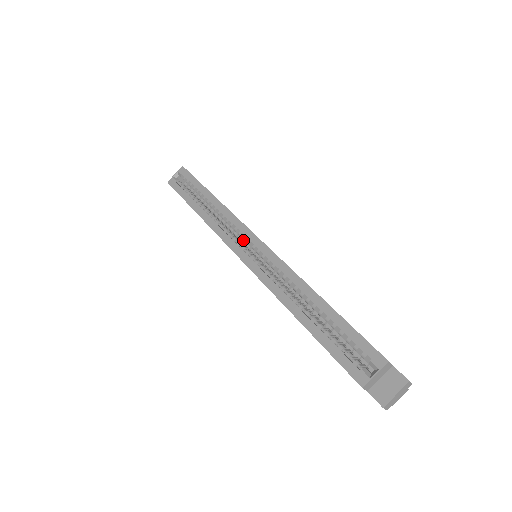
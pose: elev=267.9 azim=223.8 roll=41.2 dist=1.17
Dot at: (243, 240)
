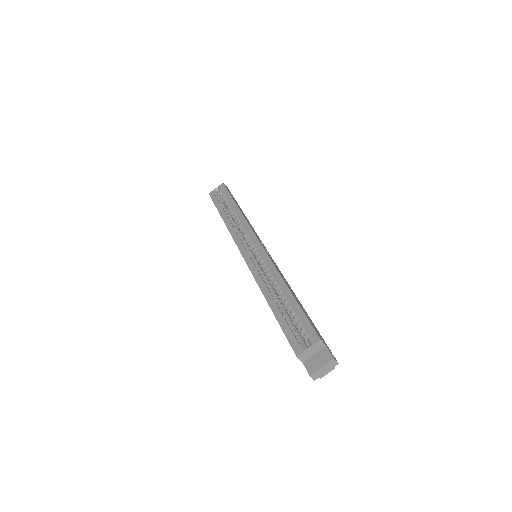
Dot at: occluded
